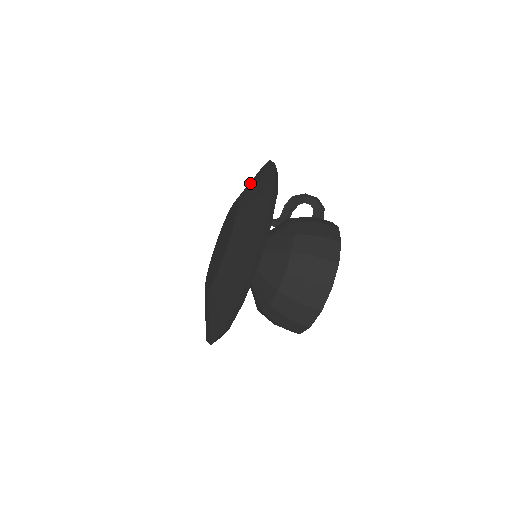
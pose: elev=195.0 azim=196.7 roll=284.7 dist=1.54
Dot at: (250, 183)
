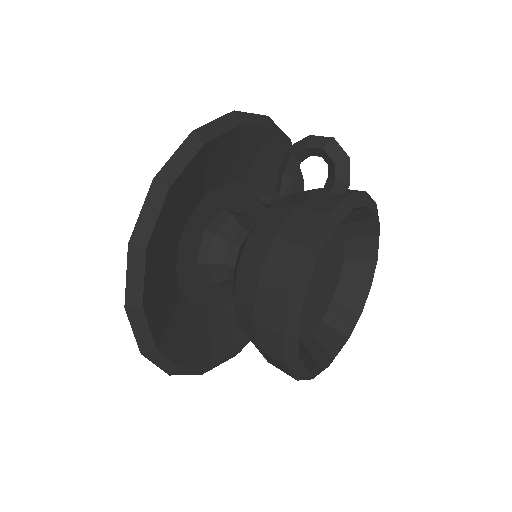
Dot at: occluded
